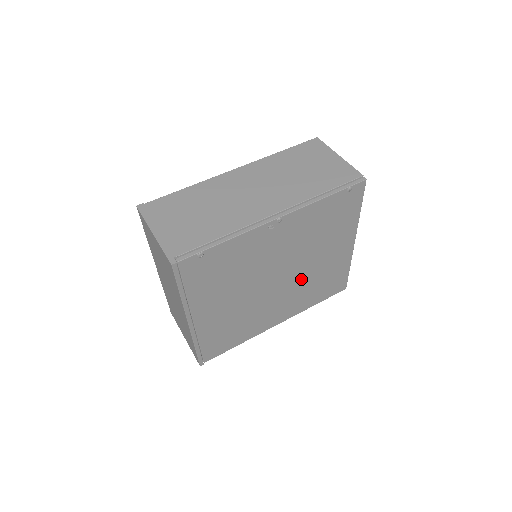
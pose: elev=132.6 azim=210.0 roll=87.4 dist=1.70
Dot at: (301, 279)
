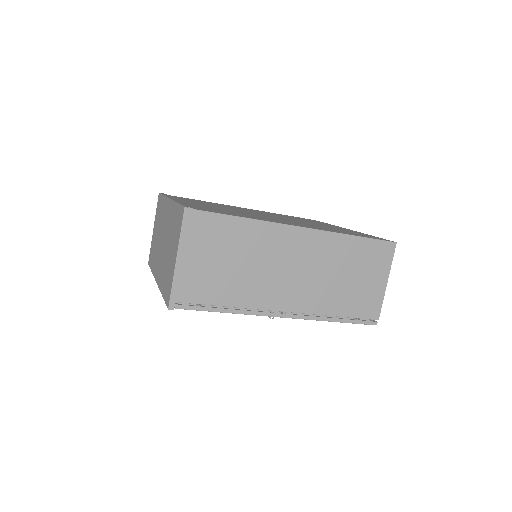
Dot at: occluded
